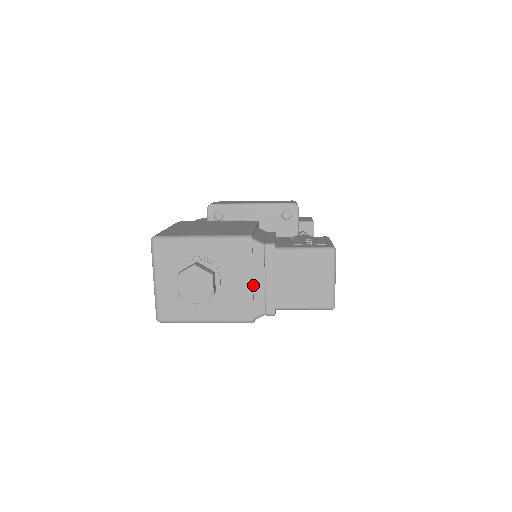
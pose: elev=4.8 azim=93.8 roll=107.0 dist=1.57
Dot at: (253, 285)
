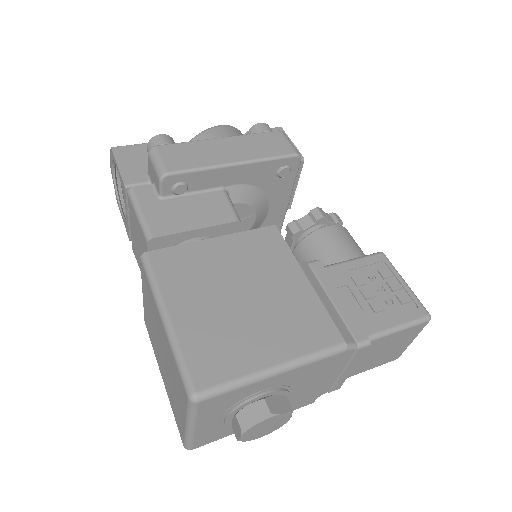
Dot at: (325, 380)
